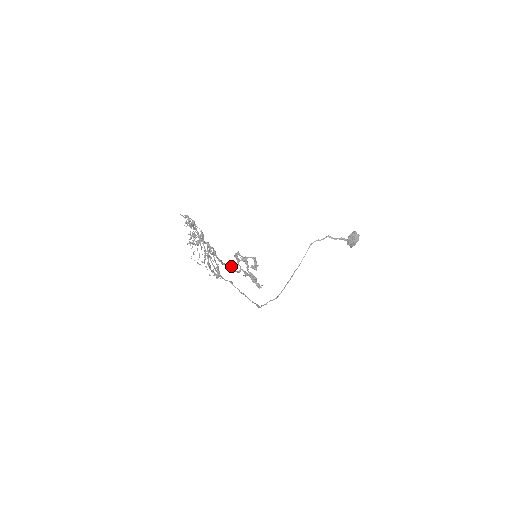
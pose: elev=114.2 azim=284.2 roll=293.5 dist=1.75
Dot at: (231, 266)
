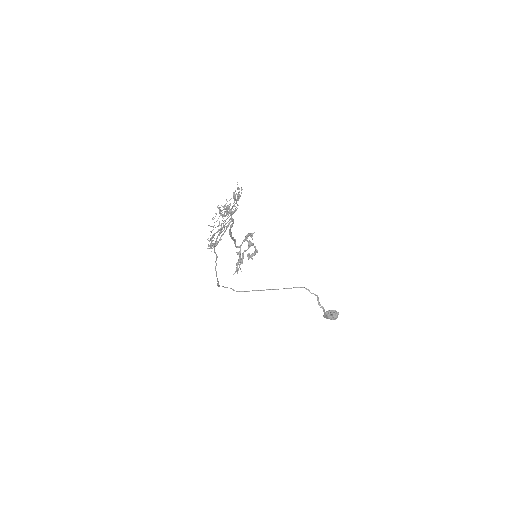
Dot at: (235, 239)
